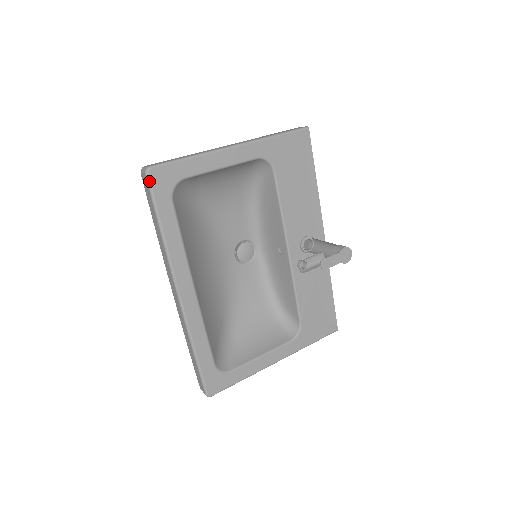
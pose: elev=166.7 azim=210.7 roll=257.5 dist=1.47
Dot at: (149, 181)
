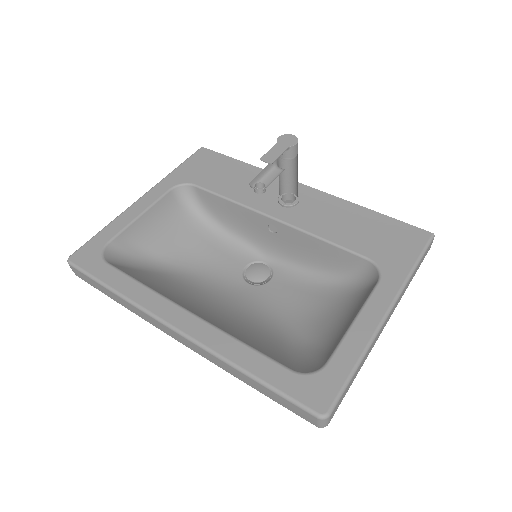
Dot at: (74, 265)
